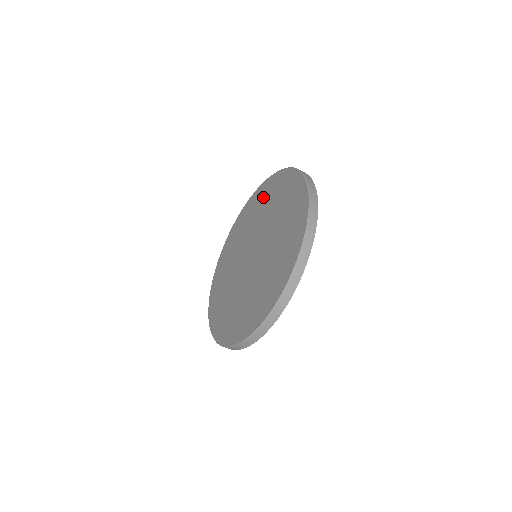
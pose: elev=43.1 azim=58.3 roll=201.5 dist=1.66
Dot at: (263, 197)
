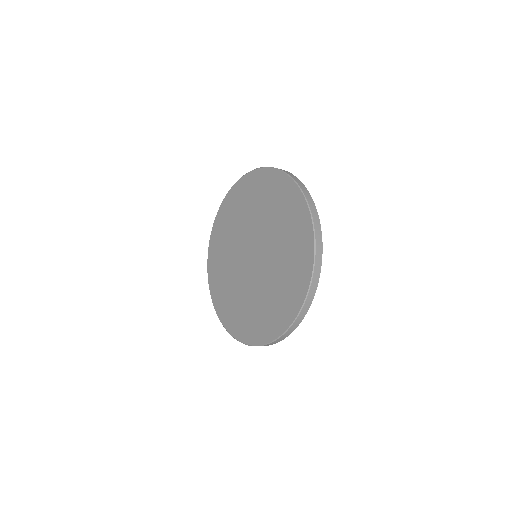
Dot at: (258, 191)
